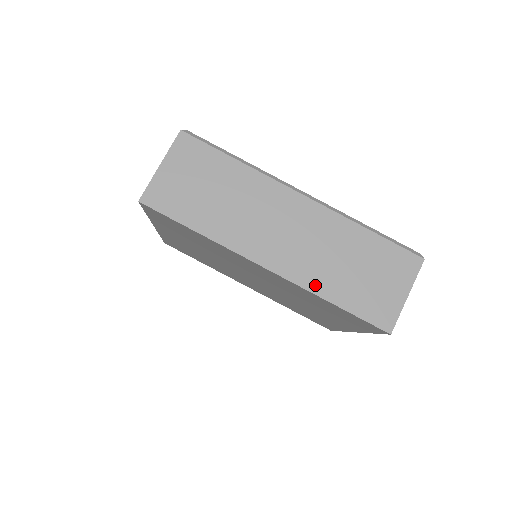
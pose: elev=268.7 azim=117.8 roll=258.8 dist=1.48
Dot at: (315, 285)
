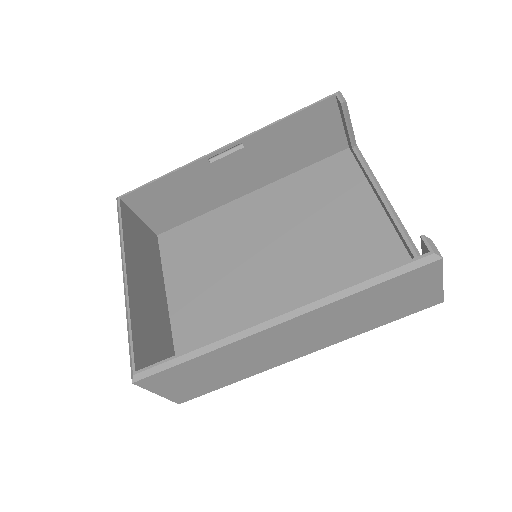
Dot at: (353, 334)
